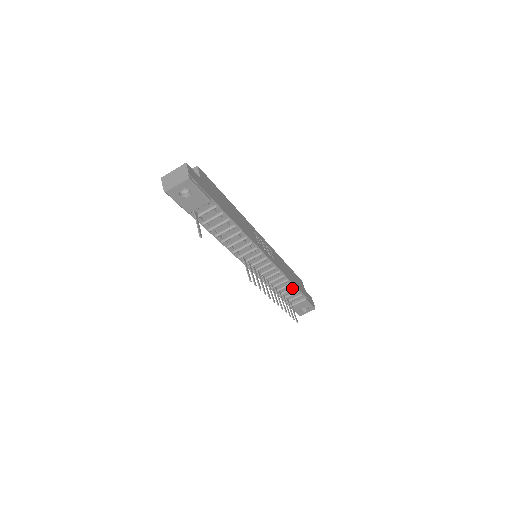
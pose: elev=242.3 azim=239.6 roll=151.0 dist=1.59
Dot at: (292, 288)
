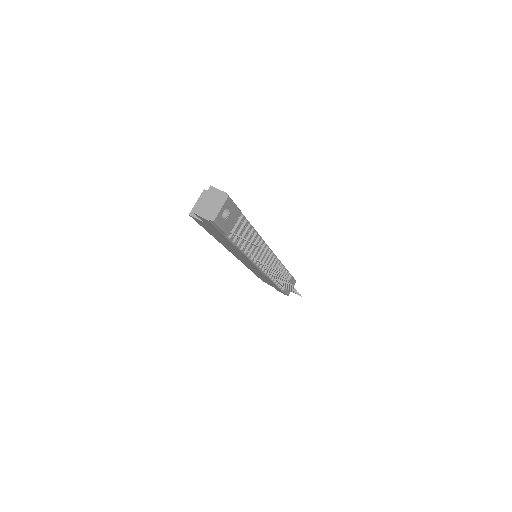
Dot at: (283, 270)
